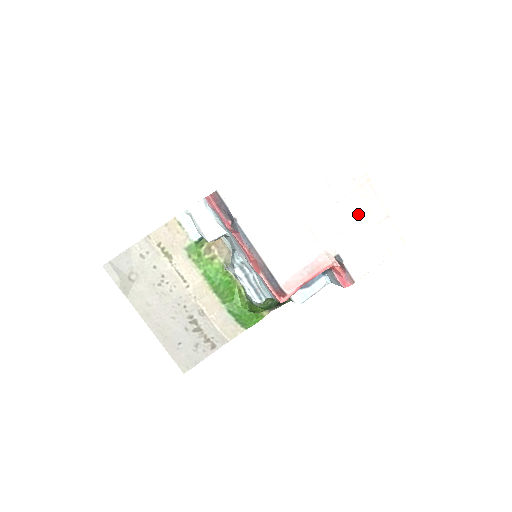
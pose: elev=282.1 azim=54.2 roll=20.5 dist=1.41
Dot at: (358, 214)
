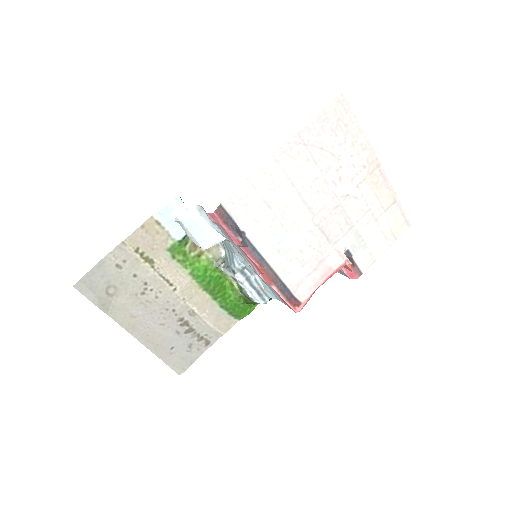
Dot at: (367, 204)
